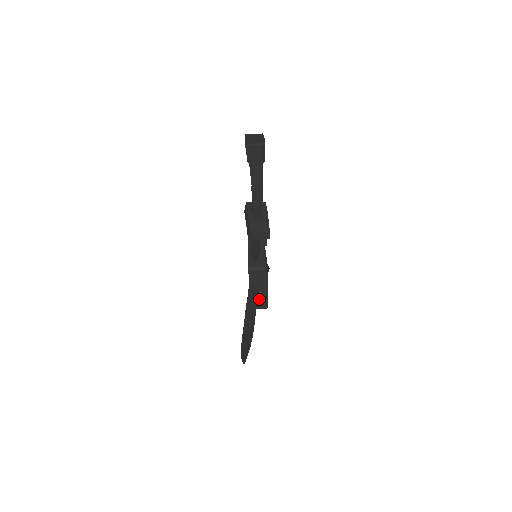
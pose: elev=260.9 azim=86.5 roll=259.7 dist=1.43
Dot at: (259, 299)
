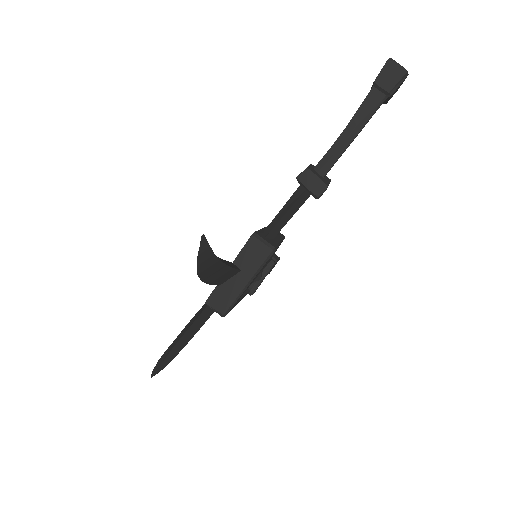
Dot at: (227, 291)
